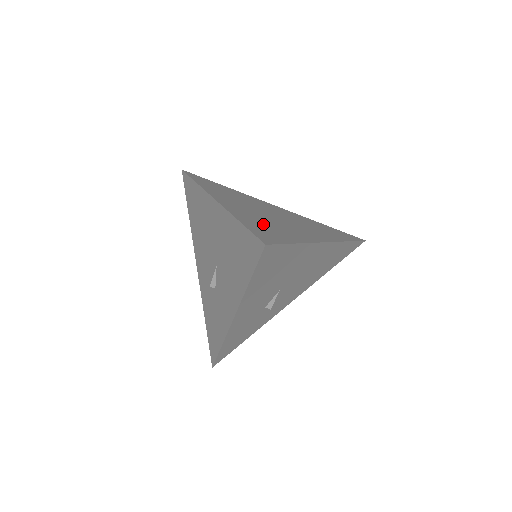
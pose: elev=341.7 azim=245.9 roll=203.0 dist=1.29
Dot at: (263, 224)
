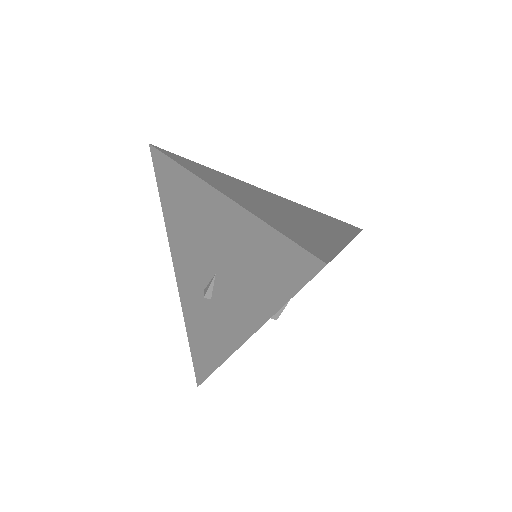
Dot at: (289, 225)
